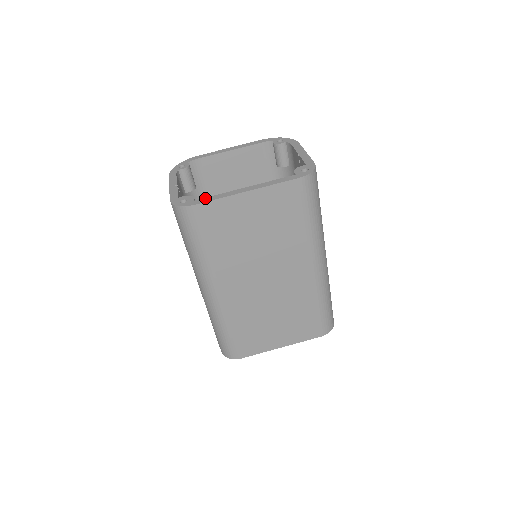
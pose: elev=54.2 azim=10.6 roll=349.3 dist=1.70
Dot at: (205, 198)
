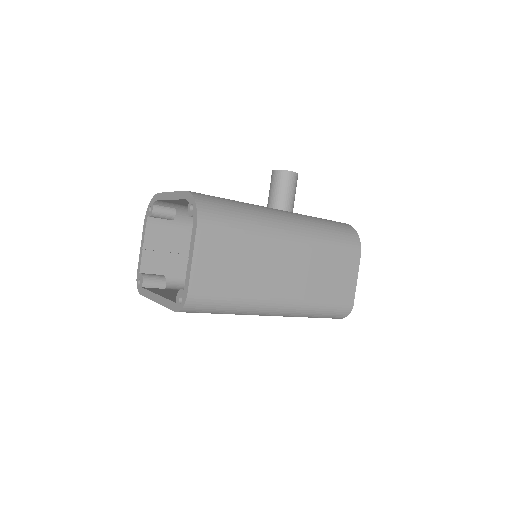
Dot at: (144, 290)
